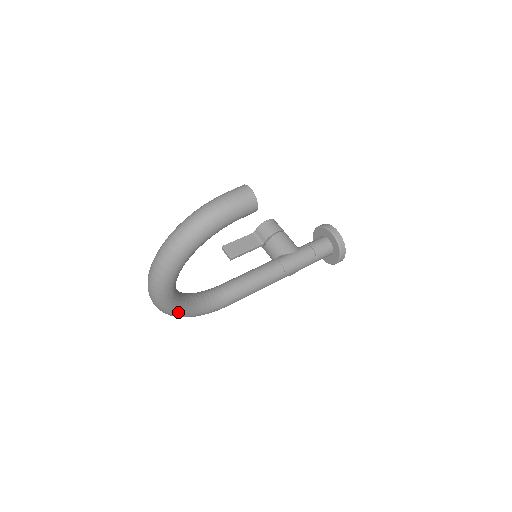
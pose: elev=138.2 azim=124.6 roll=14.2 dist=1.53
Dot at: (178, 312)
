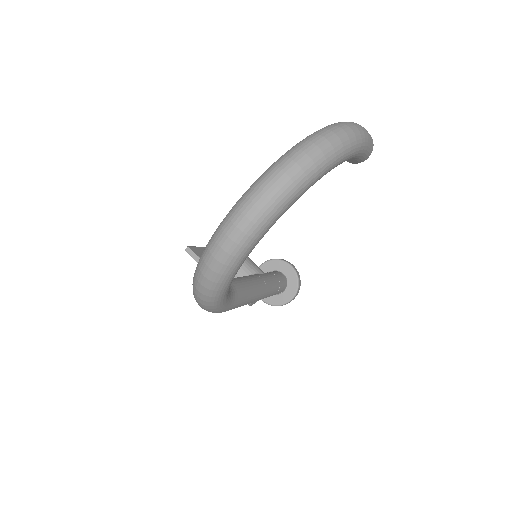
Dot at: (232, 277)
